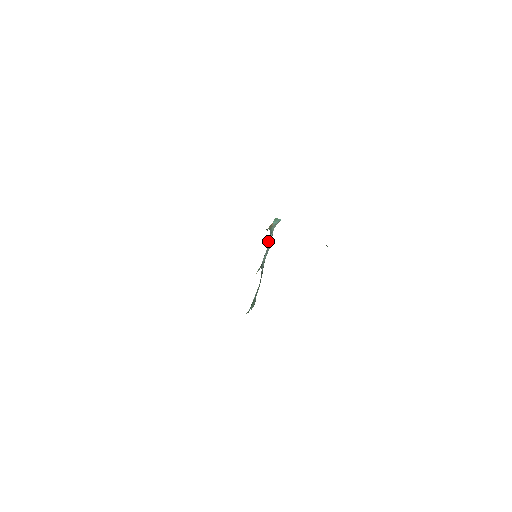
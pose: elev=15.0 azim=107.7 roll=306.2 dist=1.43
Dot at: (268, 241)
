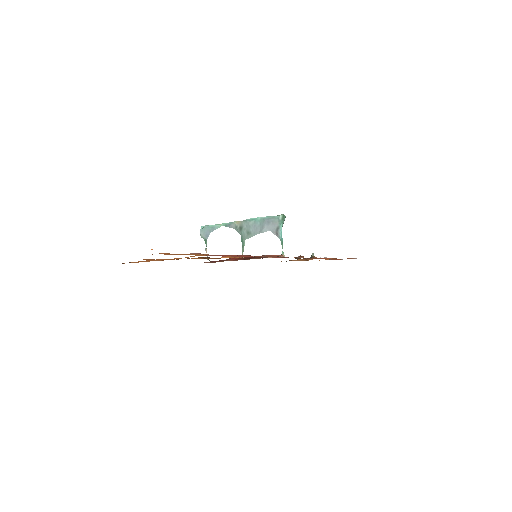
Dot at: (264, 230)
